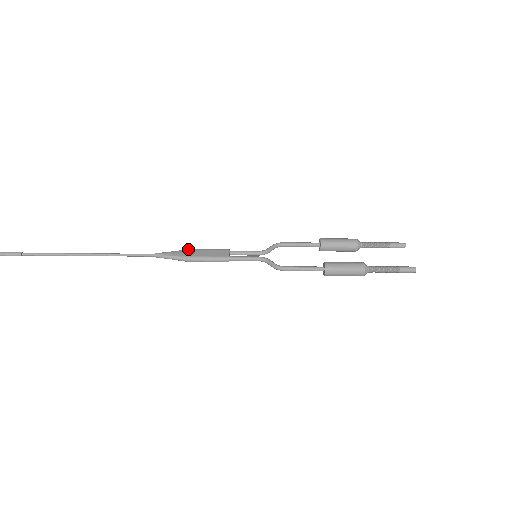
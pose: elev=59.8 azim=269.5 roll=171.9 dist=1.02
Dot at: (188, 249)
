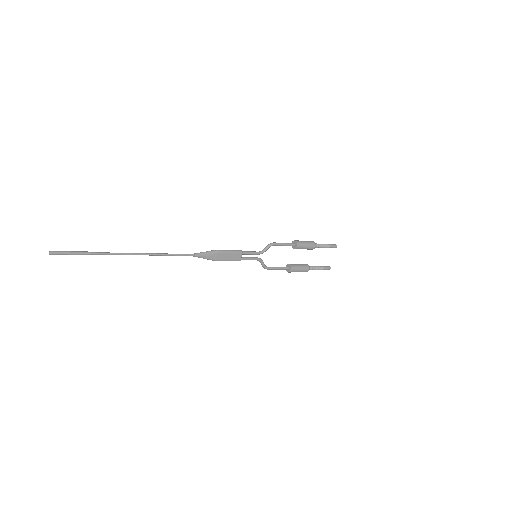
Dot at: (217, 252)
